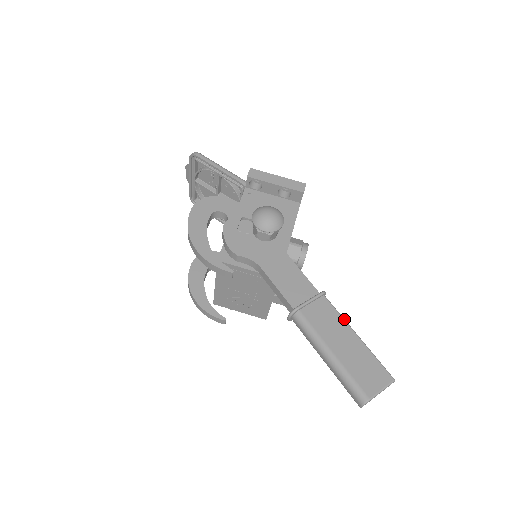
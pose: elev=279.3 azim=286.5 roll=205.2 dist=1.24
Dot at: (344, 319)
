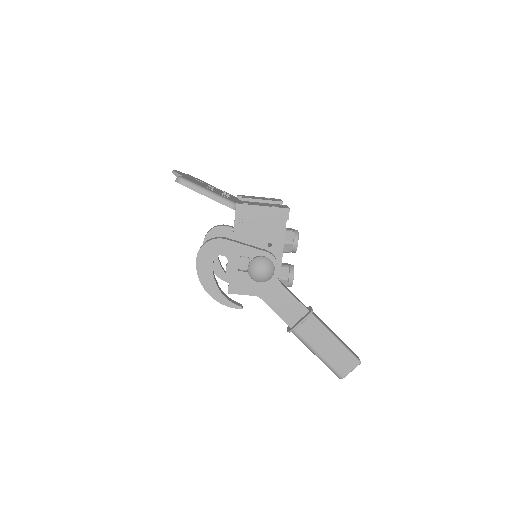
Dot at: (327, 329)
